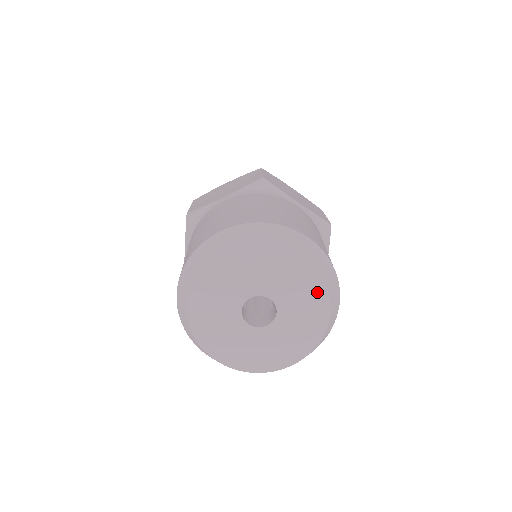
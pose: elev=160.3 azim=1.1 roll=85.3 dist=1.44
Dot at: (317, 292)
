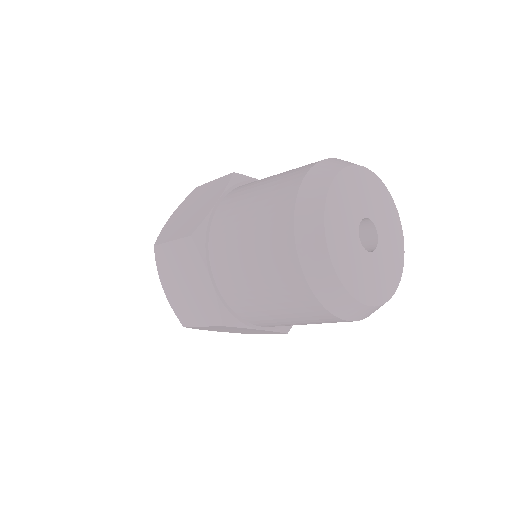
Dot at: (386, 198)
